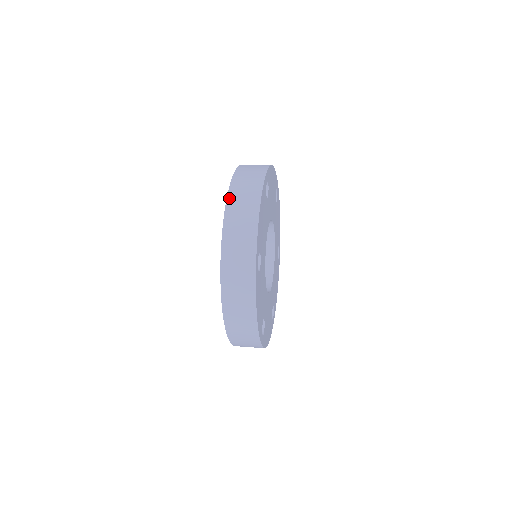
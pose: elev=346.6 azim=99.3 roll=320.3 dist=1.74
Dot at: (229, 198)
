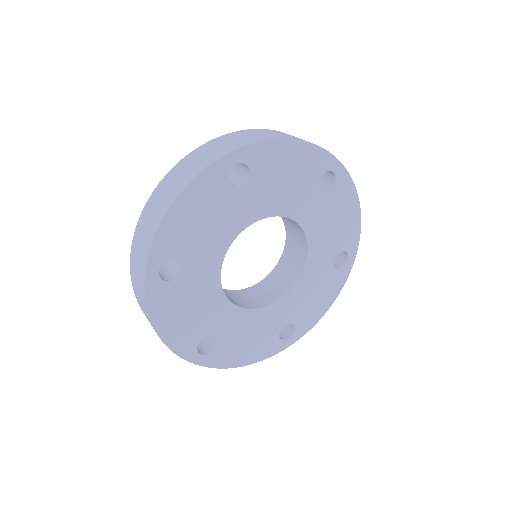
Dot at: occluded
